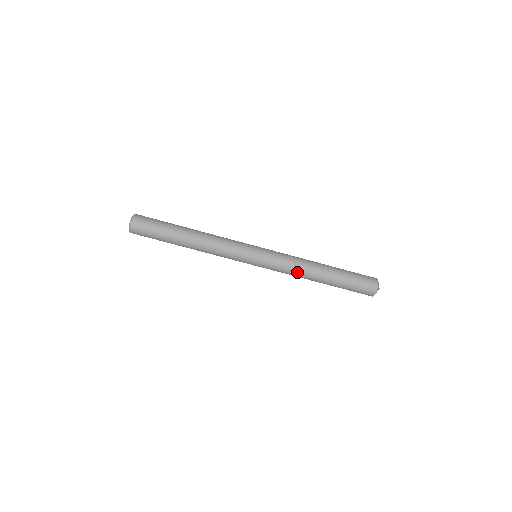
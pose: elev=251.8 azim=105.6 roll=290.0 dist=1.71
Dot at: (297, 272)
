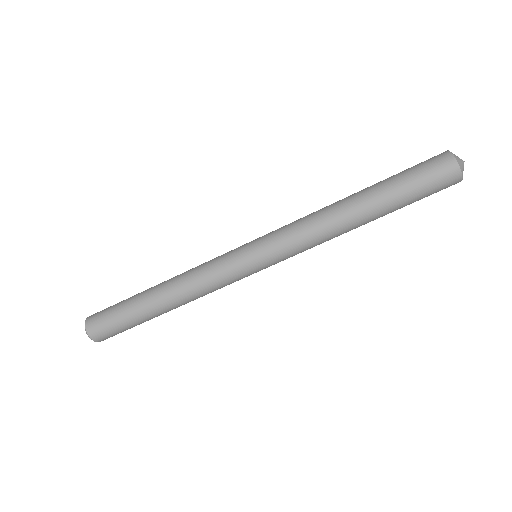
Dot at: (320, 232)
